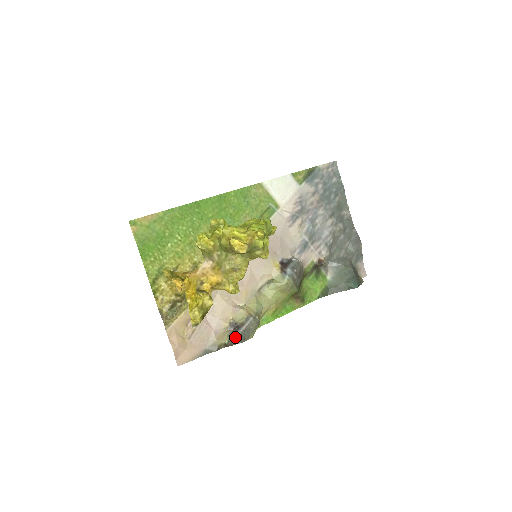
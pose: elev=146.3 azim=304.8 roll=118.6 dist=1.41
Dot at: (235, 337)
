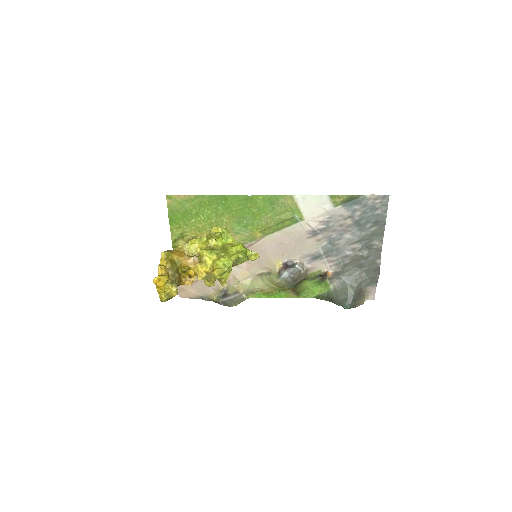
Dot at: (221, 301)
